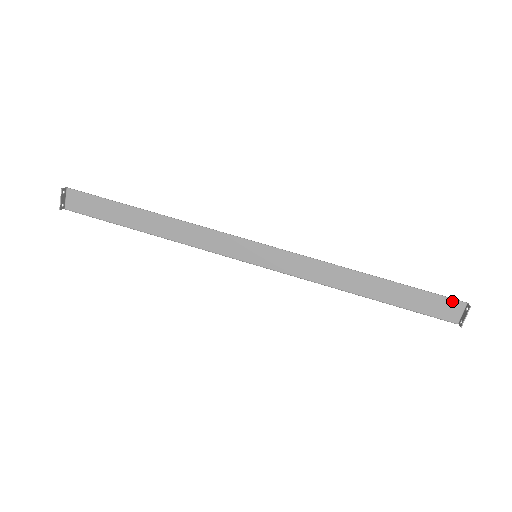
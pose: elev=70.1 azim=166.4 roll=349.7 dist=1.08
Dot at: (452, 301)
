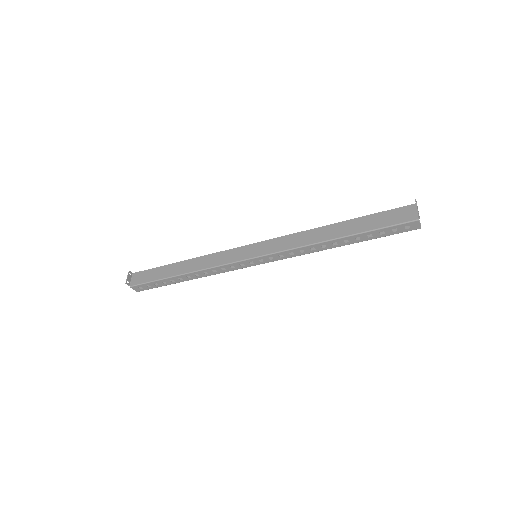
Dot at: (404, 208)
